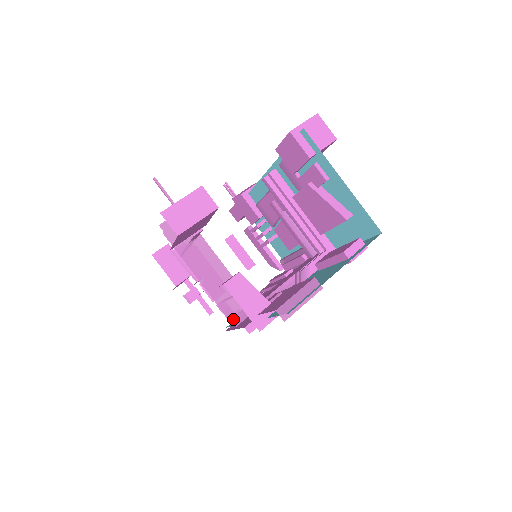
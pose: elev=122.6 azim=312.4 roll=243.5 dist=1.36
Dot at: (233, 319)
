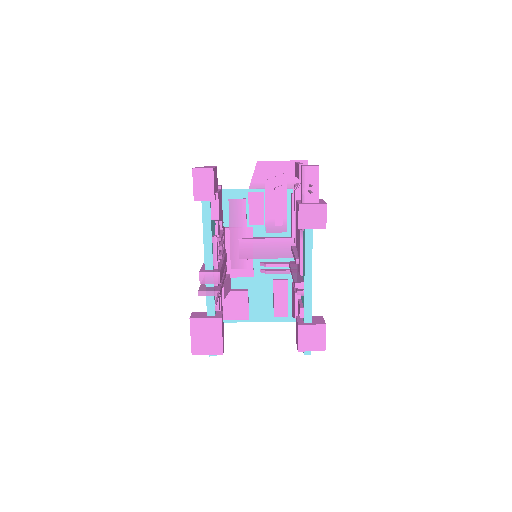
Dot at: occluded
